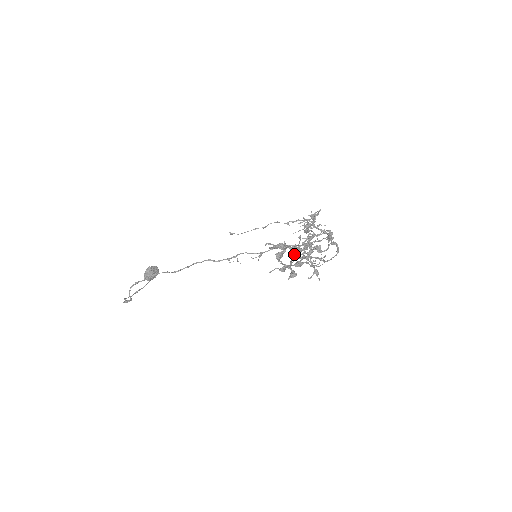
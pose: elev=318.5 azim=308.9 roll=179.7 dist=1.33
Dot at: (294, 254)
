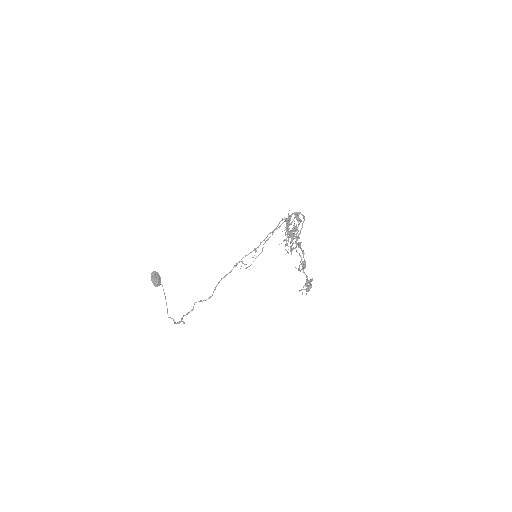
Dot at: (303, 267)
